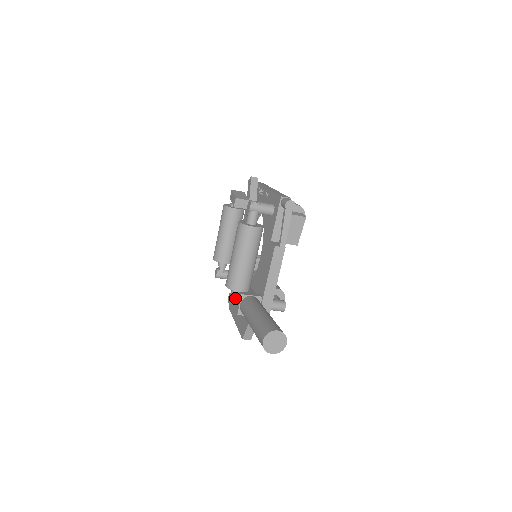
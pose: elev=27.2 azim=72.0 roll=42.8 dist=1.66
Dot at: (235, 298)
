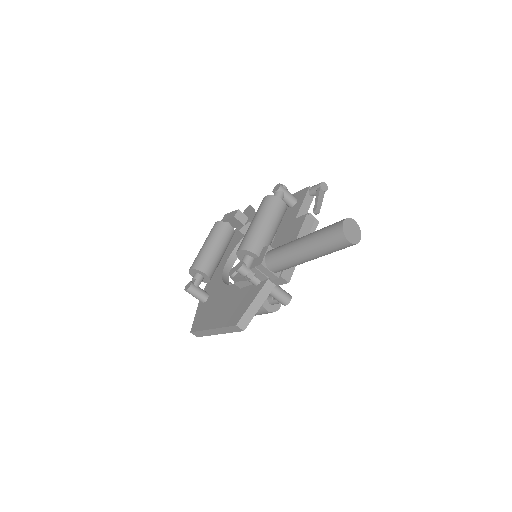
Dot at: (247, 265)
